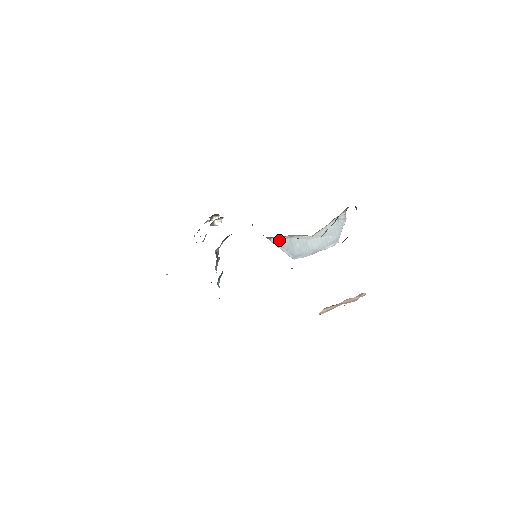
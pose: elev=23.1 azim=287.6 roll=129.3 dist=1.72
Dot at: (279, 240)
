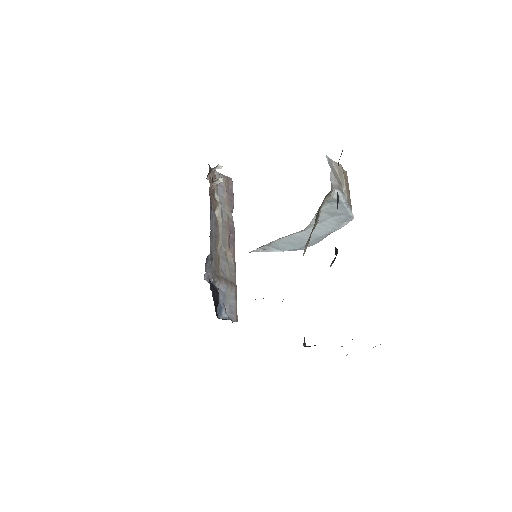
Dot at: (264, 246)
